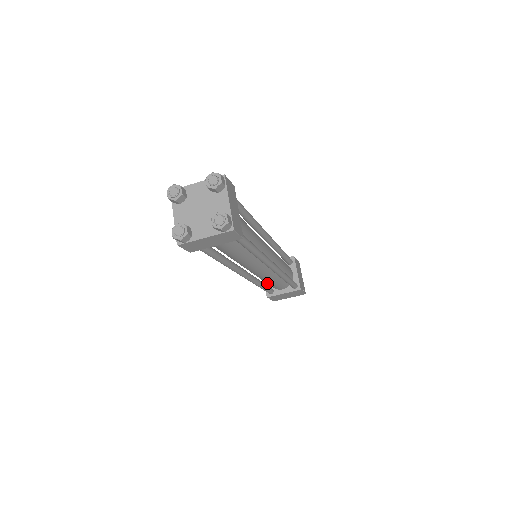
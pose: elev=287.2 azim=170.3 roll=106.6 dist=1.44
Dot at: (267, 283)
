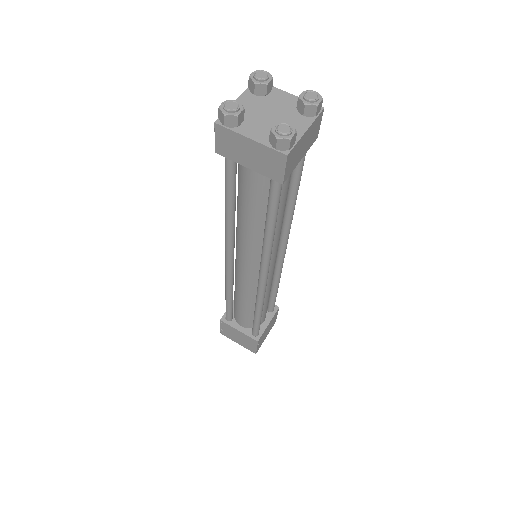
Dot at: (235, 303)
